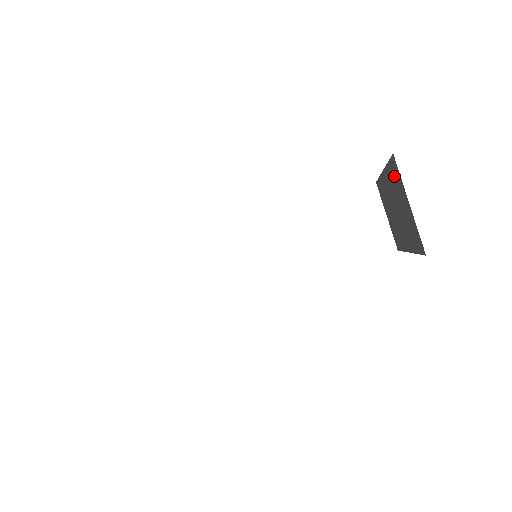
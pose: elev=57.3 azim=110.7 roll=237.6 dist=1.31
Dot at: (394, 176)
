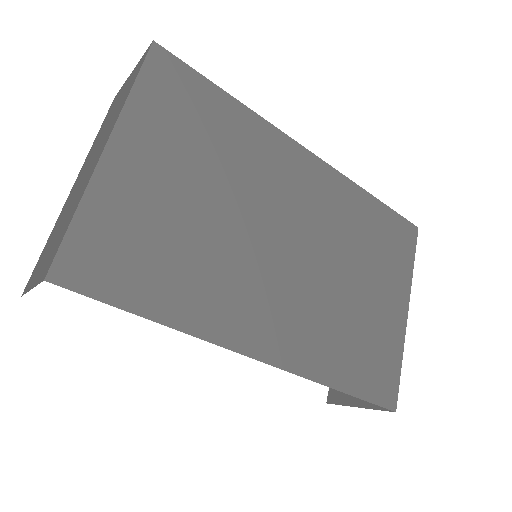
Dot at: occluded
